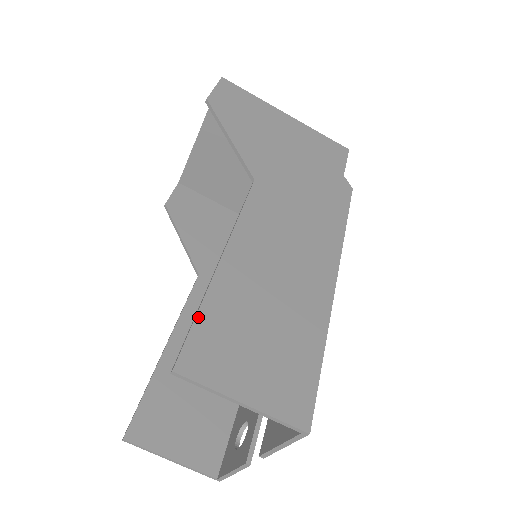
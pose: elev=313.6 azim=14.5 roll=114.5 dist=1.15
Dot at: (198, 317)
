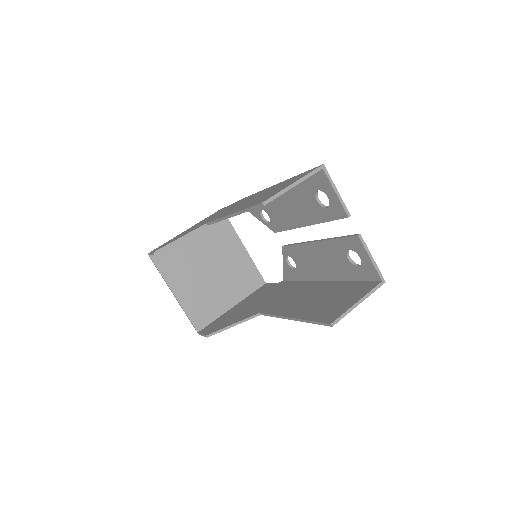
Dot at: (248, 208)
